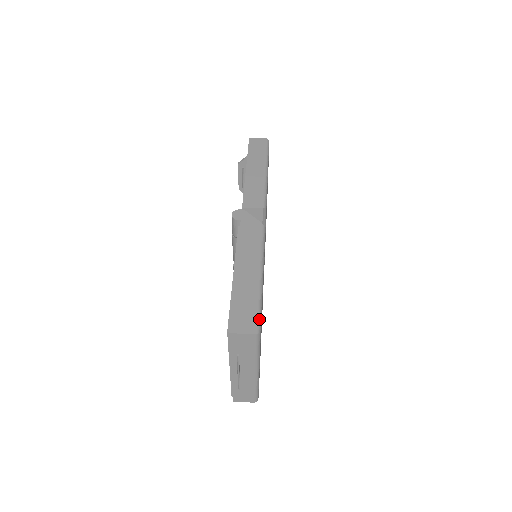
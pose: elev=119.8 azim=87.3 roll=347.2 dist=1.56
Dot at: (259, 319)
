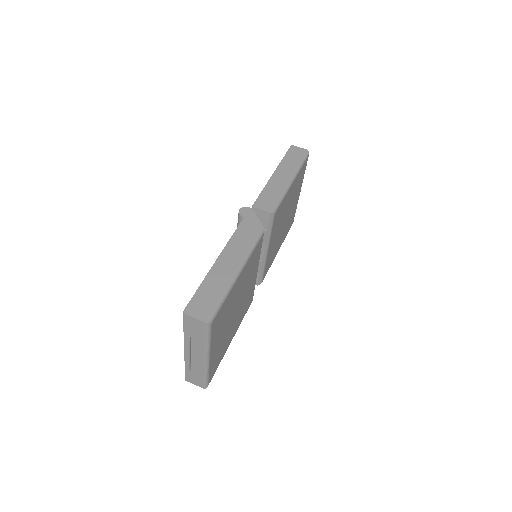
Dot at: (216, 310)
